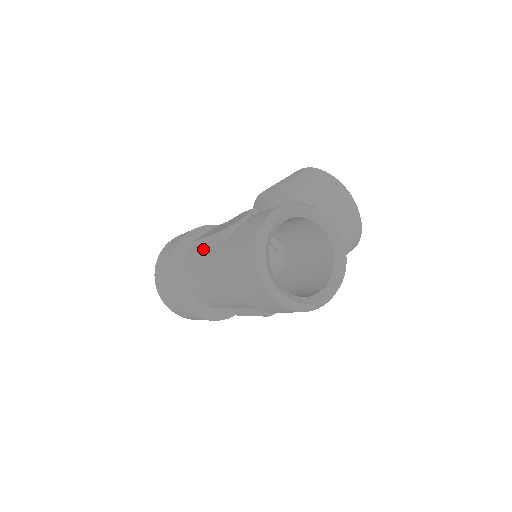
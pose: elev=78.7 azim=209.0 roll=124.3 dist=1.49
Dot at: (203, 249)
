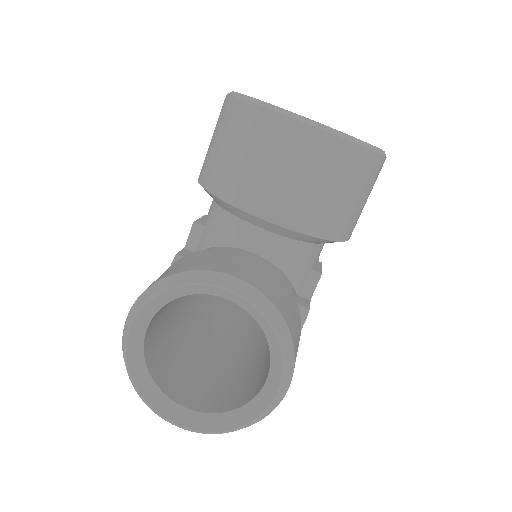
Dot at: occluded
